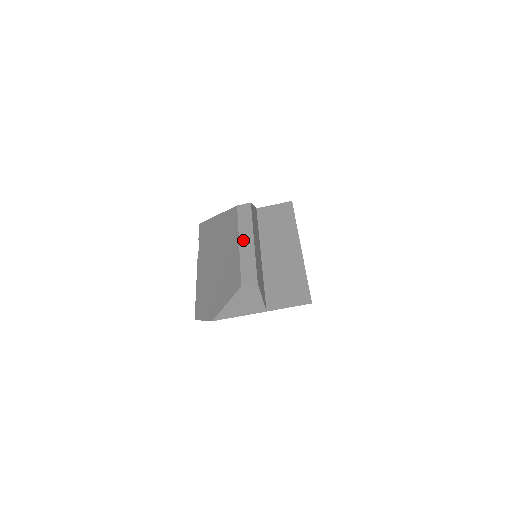
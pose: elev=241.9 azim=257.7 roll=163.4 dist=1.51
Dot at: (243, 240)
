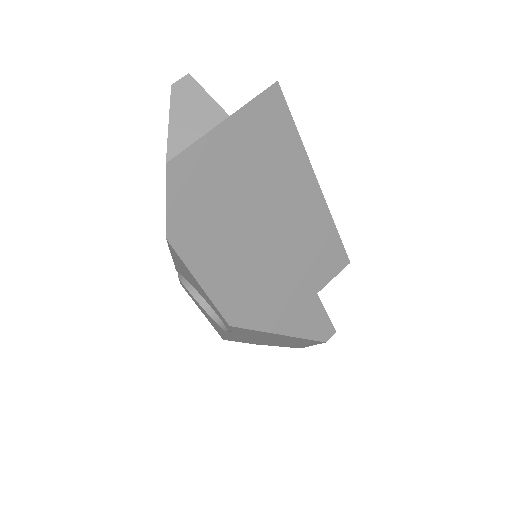
Dot at: occluded
